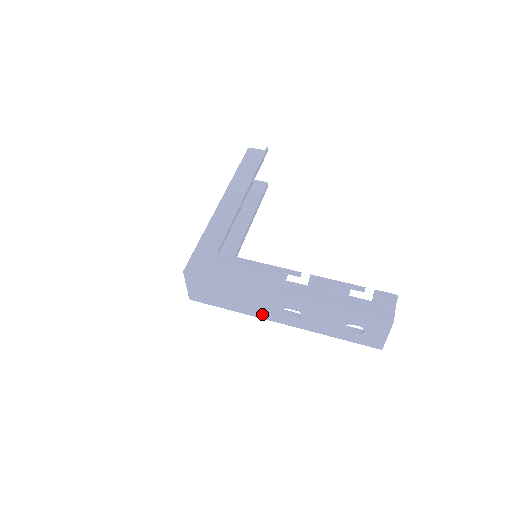
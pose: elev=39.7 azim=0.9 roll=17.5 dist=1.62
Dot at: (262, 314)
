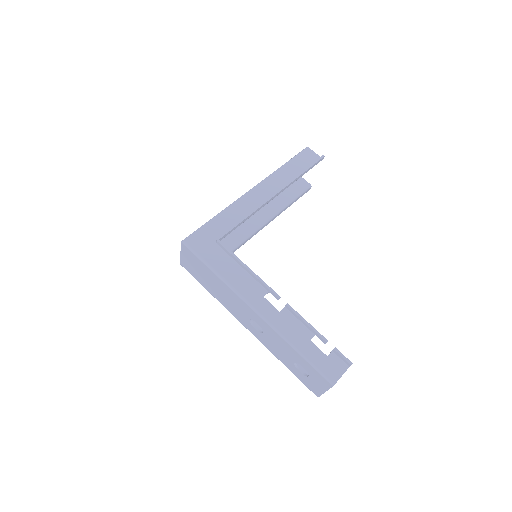
Dot at: (233, 311)
